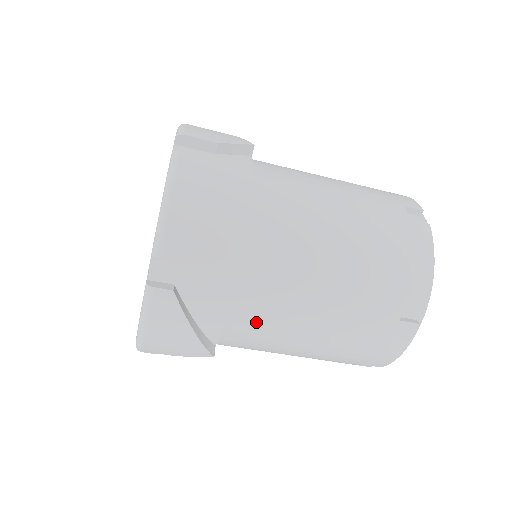
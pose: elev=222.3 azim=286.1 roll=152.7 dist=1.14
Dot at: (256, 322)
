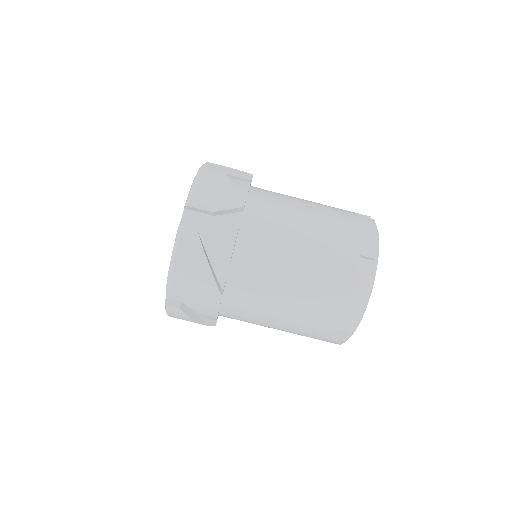
Dot at: (268, 201)
